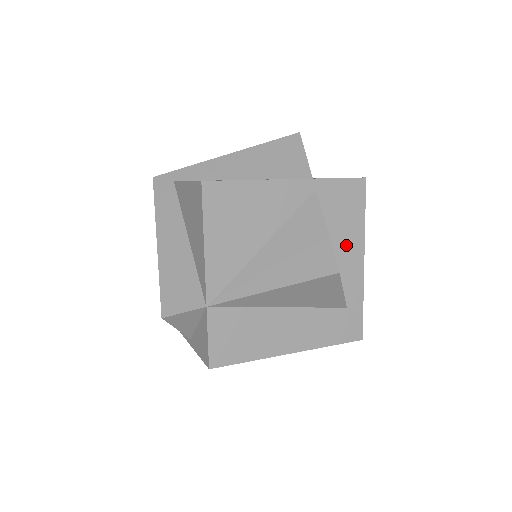
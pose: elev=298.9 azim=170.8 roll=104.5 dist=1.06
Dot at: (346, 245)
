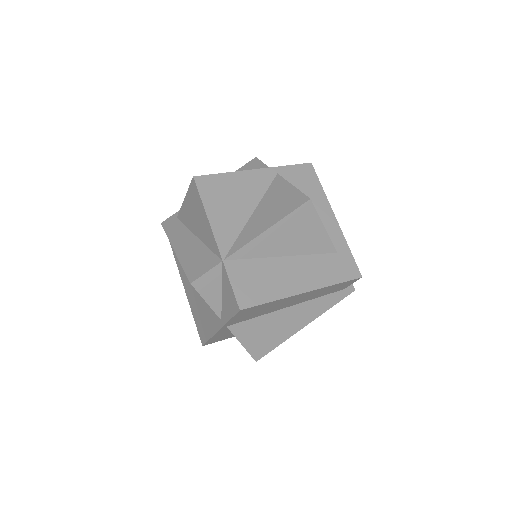
Dot at: (316, 208)
